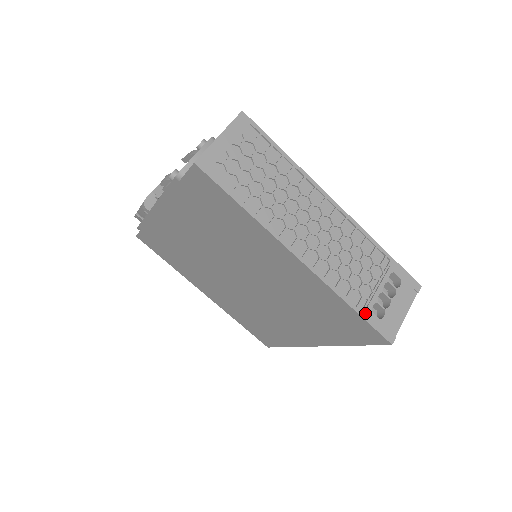
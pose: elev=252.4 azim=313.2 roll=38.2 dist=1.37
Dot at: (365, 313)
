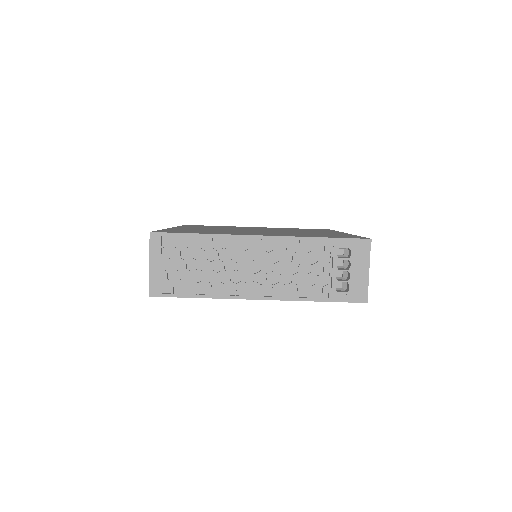
Dot at: (332, 297)
